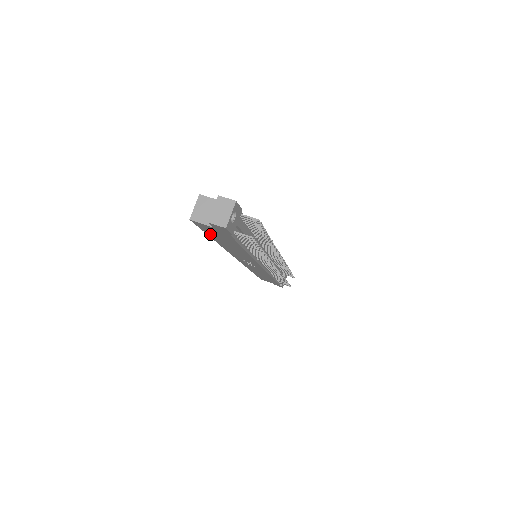
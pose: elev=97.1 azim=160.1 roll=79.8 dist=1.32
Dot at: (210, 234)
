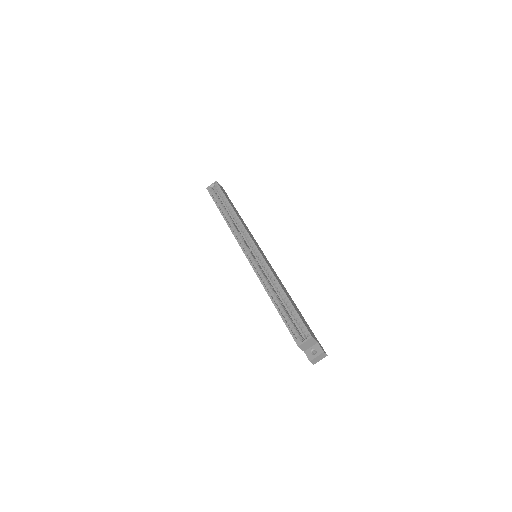
Dot at: (285, 322)
